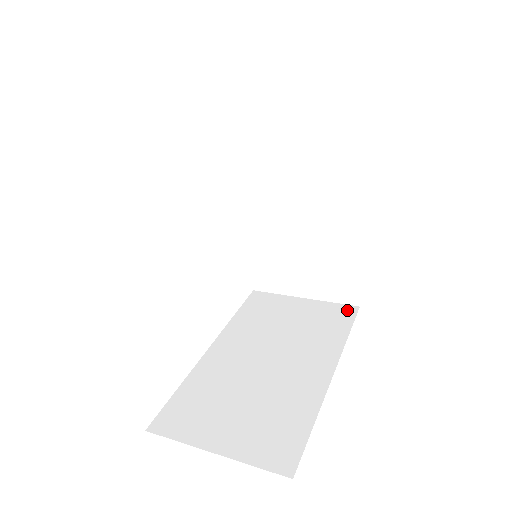
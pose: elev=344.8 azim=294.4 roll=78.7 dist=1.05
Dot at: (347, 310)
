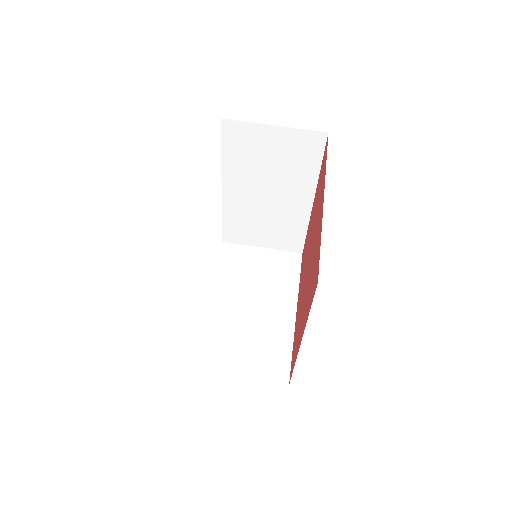
Dot at: (295, 257)
